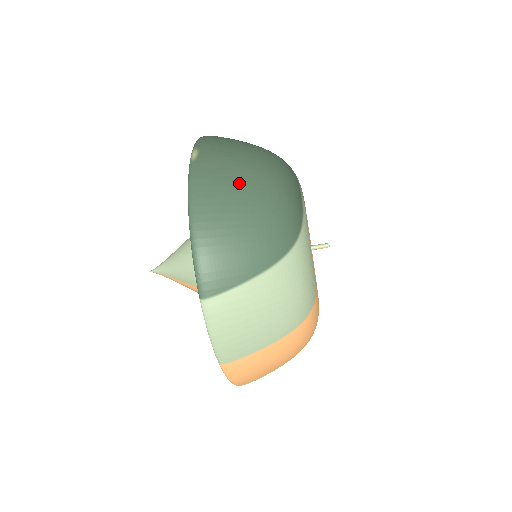
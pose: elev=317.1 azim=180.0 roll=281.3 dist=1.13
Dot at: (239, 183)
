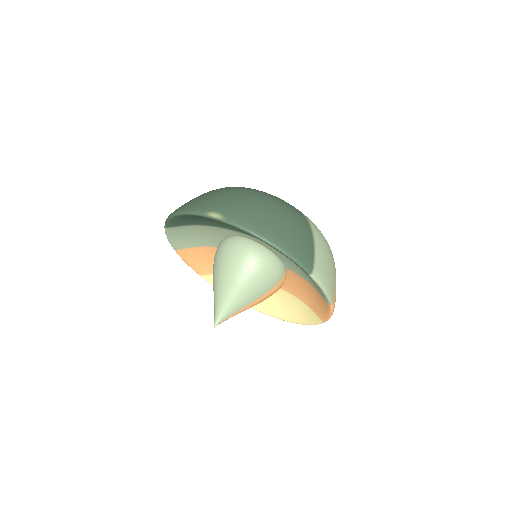
Dot at: (257, 206)
